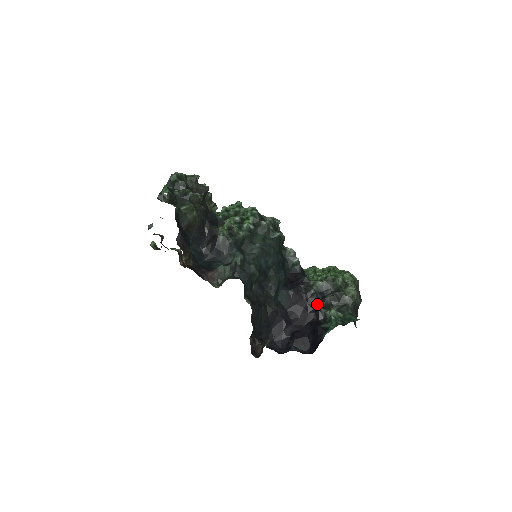
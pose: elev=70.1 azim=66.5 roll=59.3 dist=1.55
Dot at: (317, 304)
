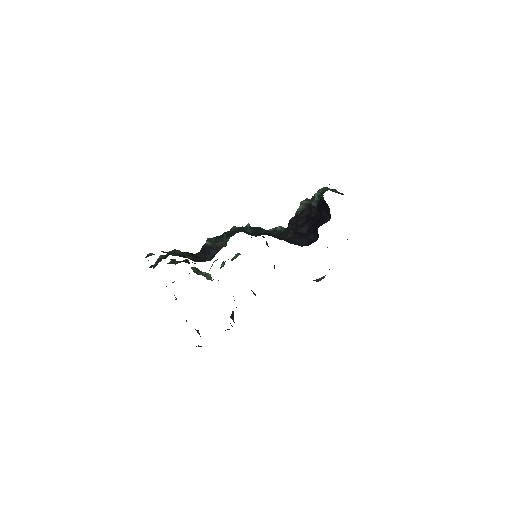
Dot at: (309, 211)
